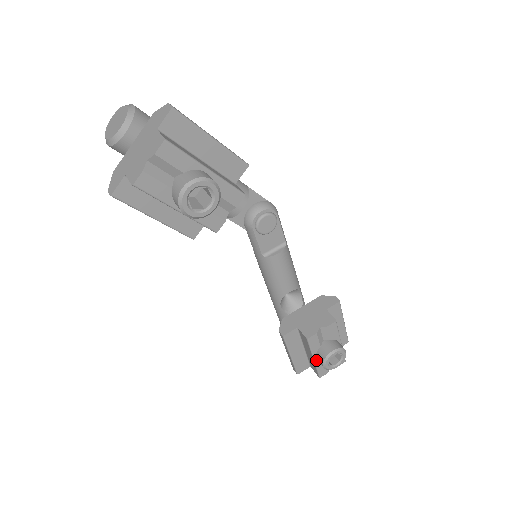
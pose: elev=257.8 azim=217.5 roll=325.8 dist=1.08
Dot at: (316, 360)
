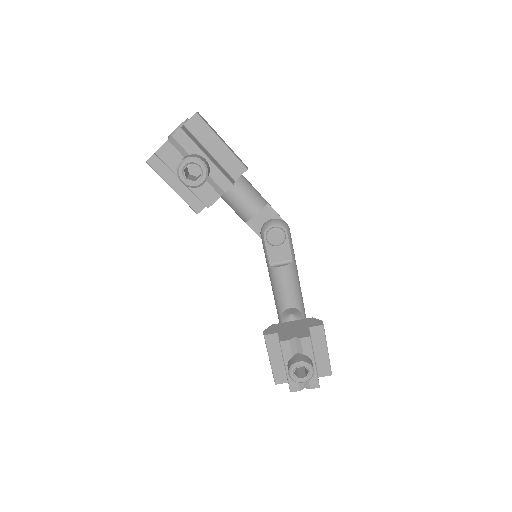
Dot at: occluded
